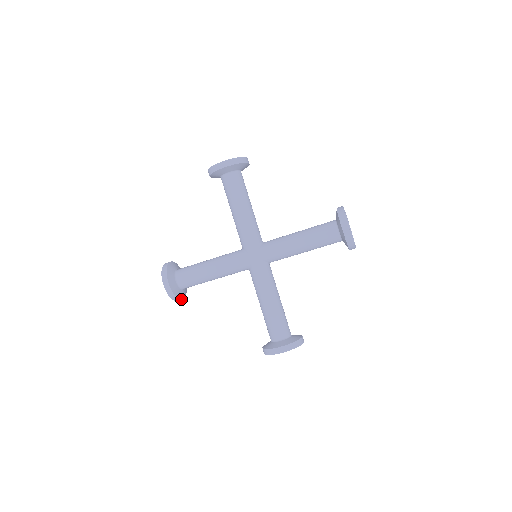
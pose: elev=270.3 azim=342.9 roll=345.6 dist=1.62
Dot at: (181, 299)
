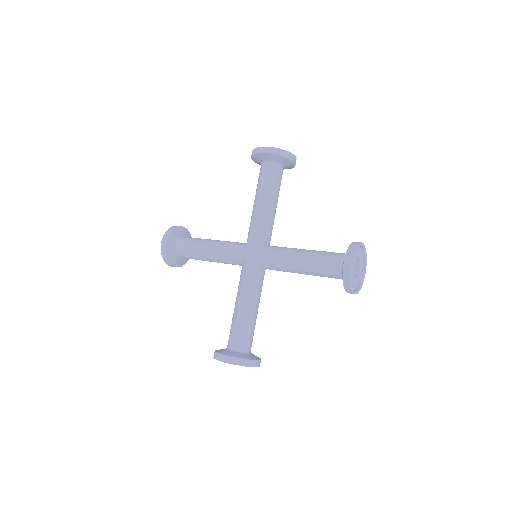
Dot at: (173, 265)
